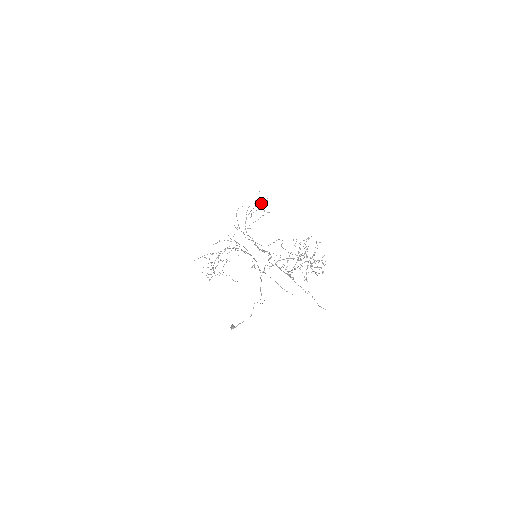
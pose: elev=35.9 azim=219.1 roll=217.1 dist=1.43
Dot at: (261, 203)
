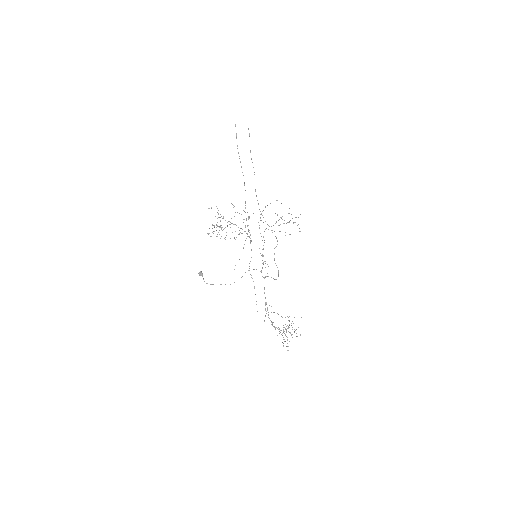
Dot at: occluded
